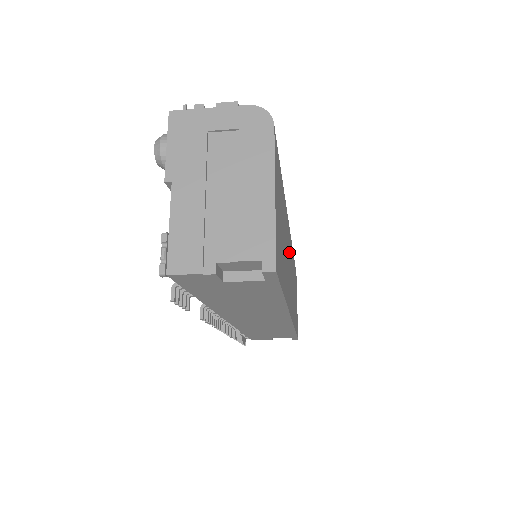
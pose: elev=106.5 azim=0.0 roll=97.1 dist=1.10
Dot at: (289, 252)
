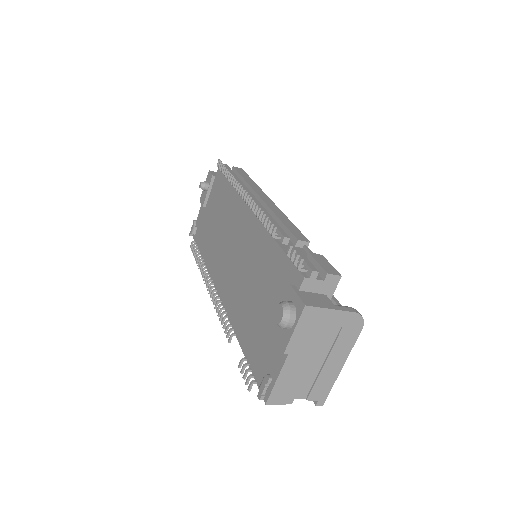
Dot at: occluded
